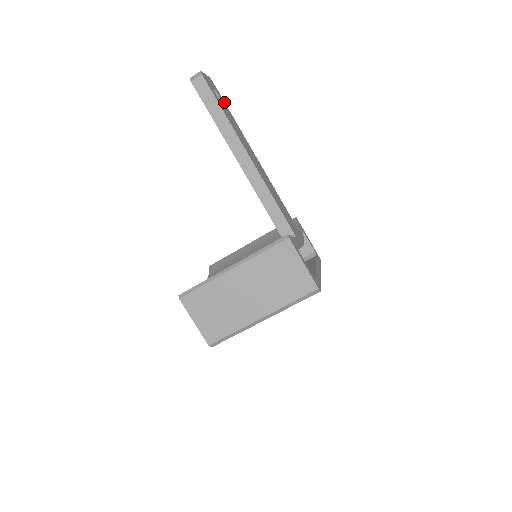
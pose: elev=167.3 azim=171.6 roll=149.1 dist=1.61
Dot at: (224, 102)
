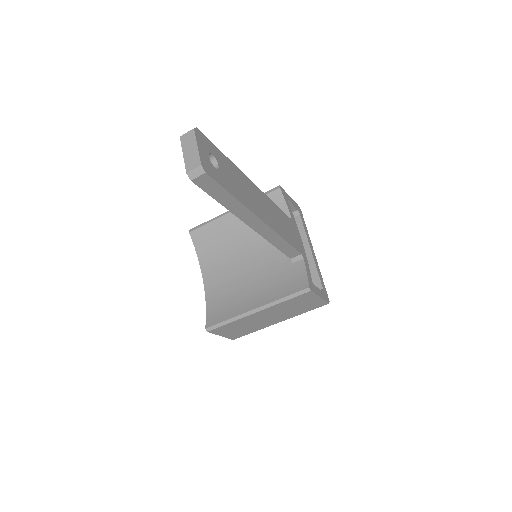
Dot at: (215, 147)
